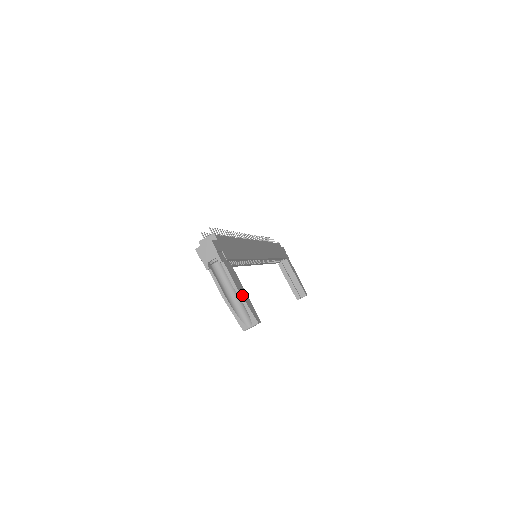
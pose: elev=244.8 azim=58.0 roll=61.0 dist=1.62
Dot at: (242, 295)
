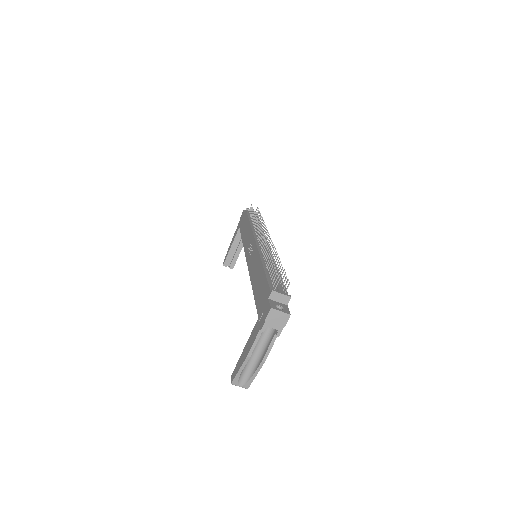
Dot at: (261, 366)
